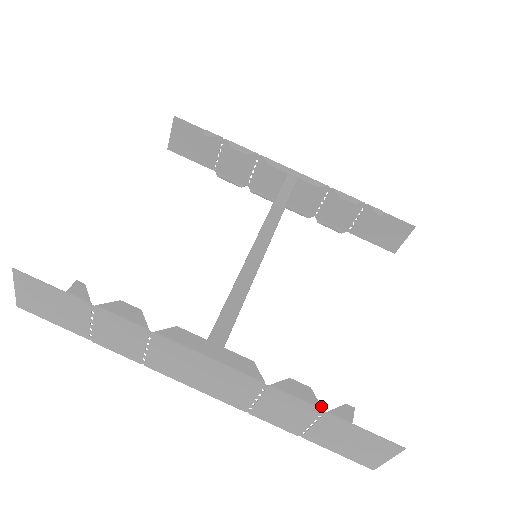
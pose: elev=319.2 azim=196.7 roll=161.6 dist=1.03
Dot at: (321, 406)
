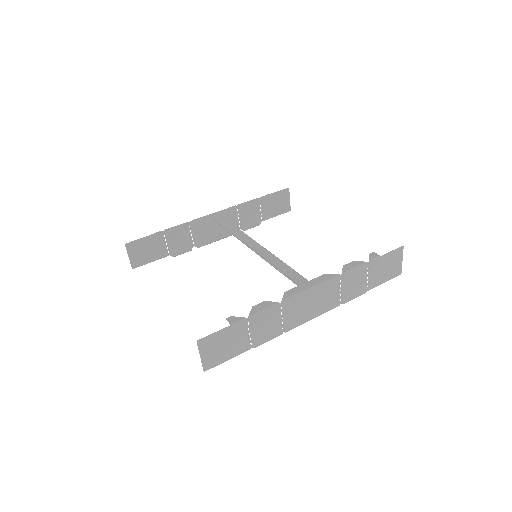
Dot at: (365, 262)
